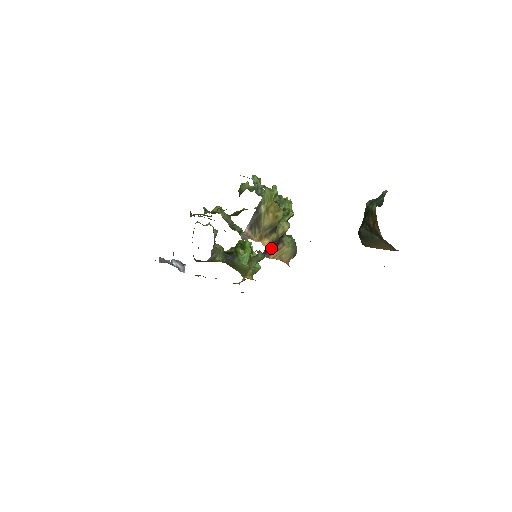
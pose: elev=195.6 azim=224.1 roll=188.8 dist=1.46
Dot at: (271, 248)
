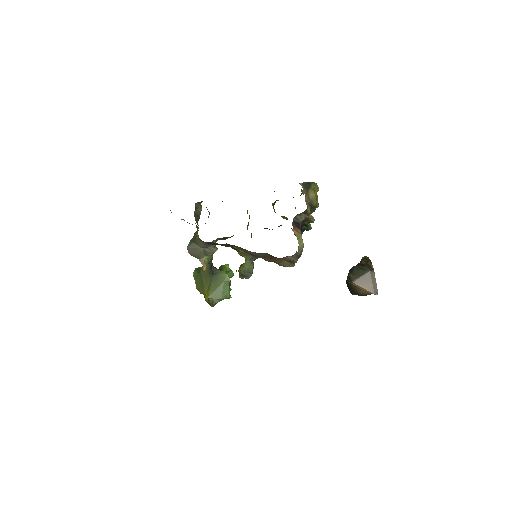
Dot at: (296, 225)
